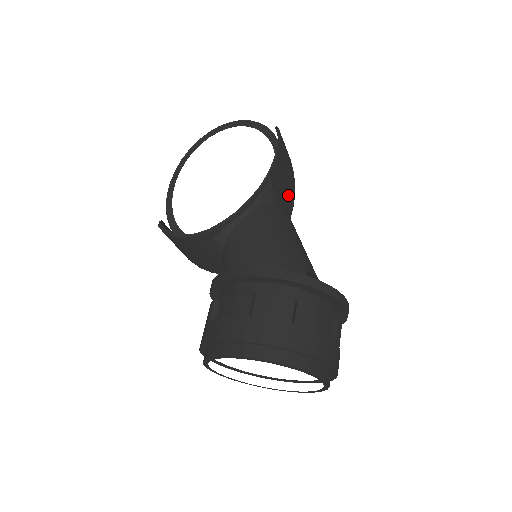
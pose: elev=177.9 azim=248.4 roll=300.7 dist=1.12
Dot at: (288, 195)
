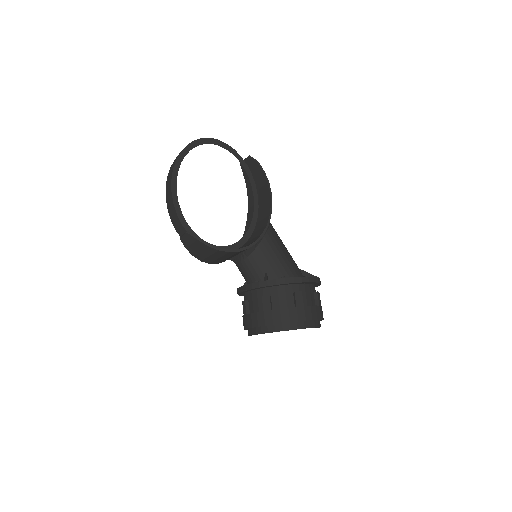
Dot at: occluded
